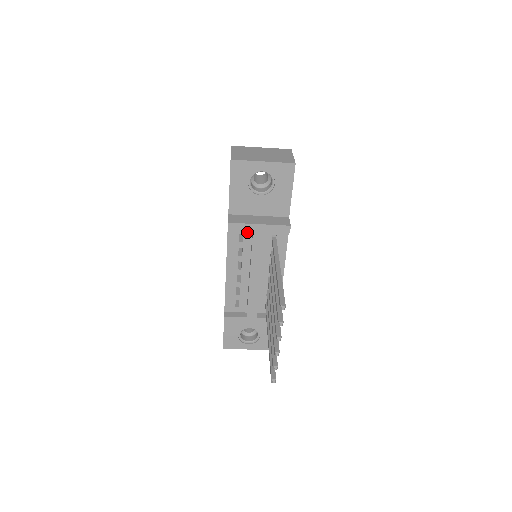
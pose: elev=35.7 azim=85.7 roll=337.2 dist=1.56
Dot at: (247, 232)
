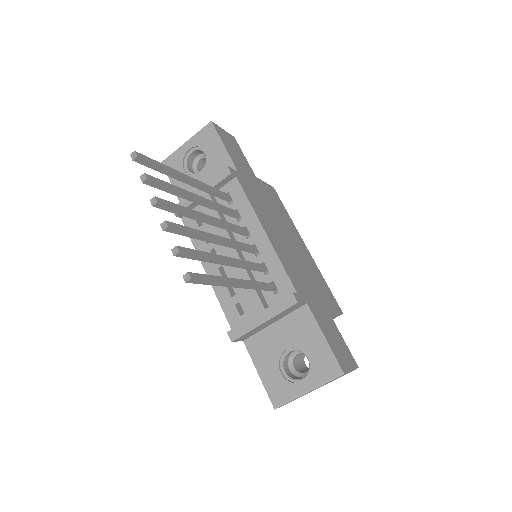
Dot at: (201, 211)
